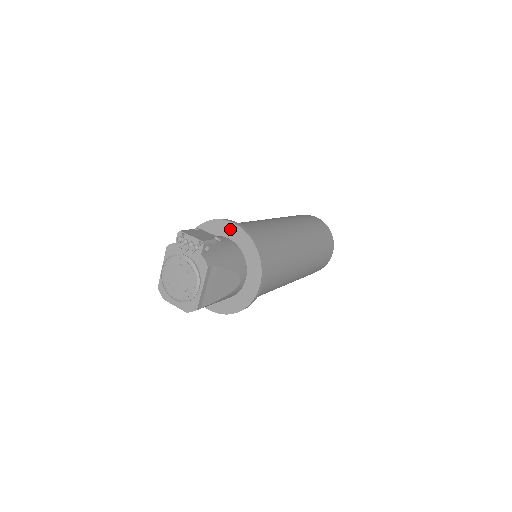
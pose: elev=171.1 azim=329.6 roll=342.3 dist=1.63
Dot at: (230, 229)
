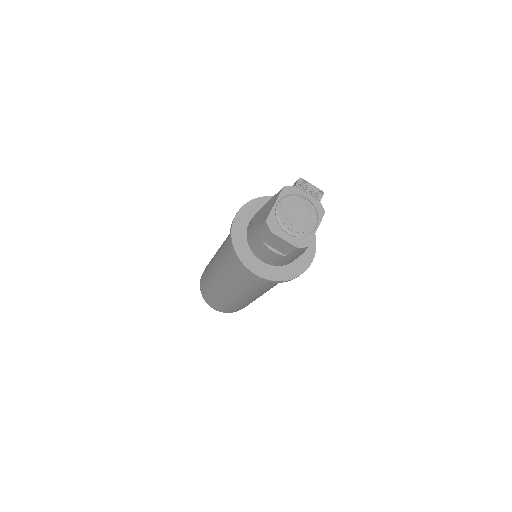
Dot at: occluded
